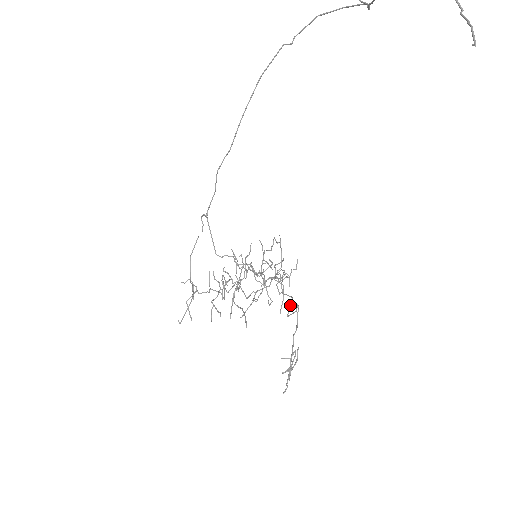
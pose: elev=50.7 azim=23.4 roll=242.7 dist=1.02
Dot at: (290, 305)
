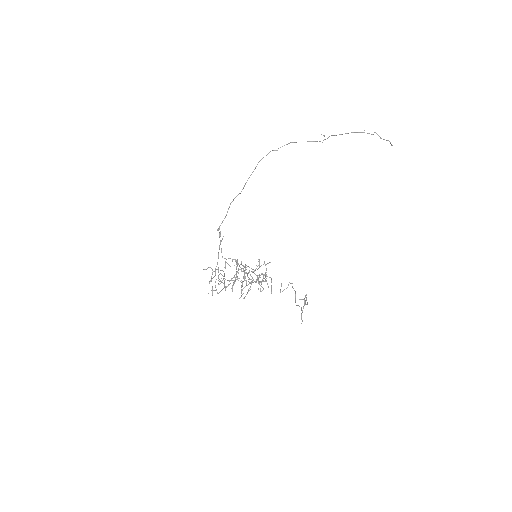
Dot at: (281, 285)
